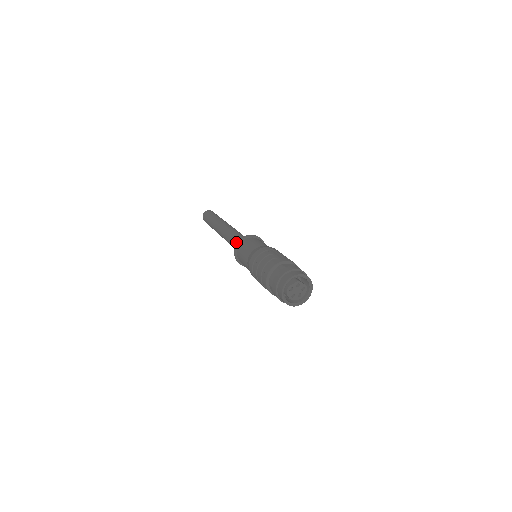
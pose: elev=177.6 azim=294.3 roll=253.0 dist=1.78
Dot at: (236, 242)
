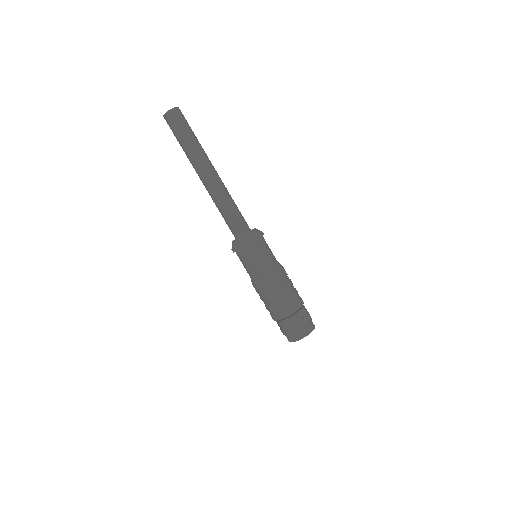
Dot at: (233, 226)
